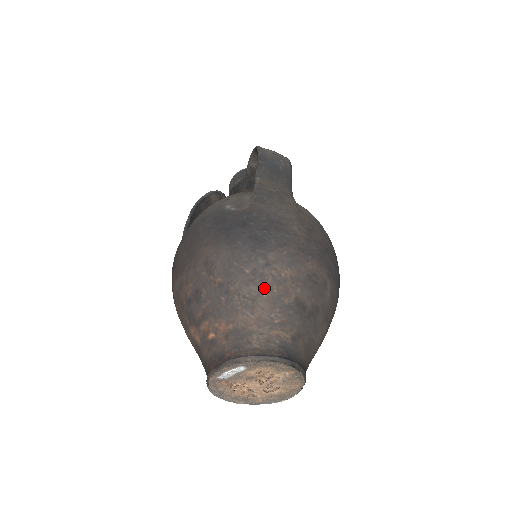
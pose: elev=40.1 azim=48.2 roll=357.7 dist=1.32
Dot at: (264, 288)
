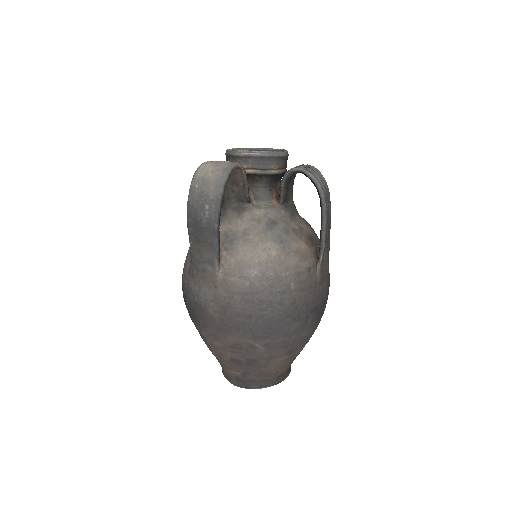
Dot at: (210, 348)
